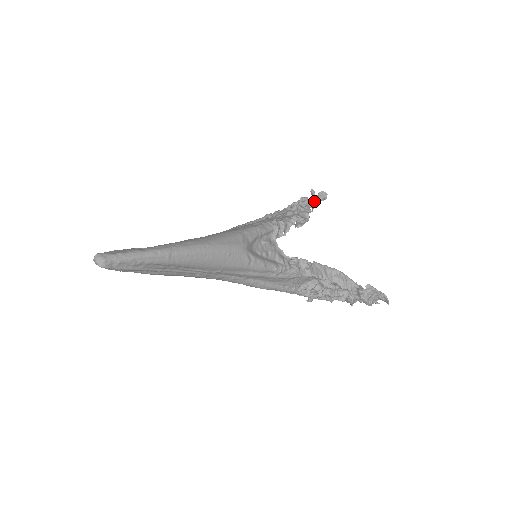
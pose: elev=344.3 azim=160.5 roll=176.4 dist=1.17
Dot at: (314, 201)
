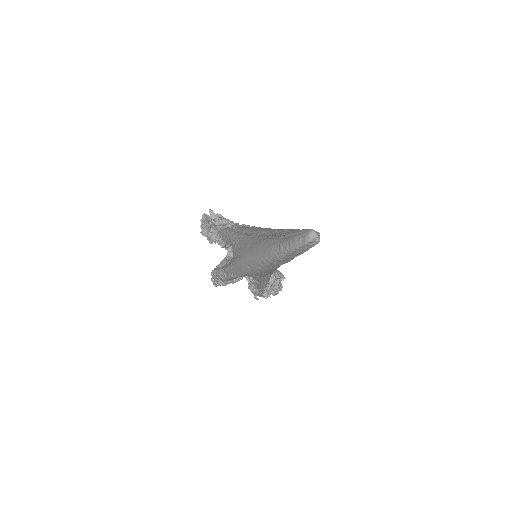
Dot at: occluded
